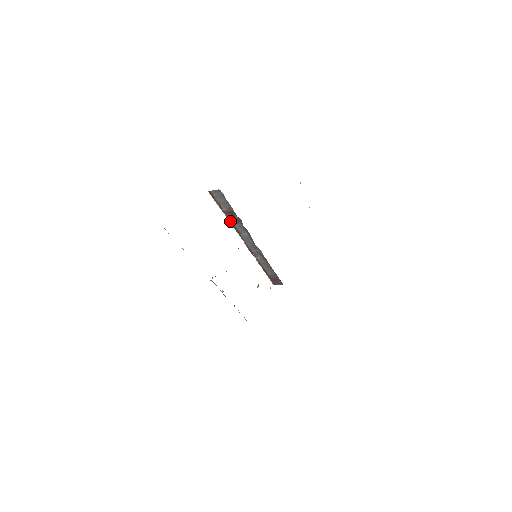
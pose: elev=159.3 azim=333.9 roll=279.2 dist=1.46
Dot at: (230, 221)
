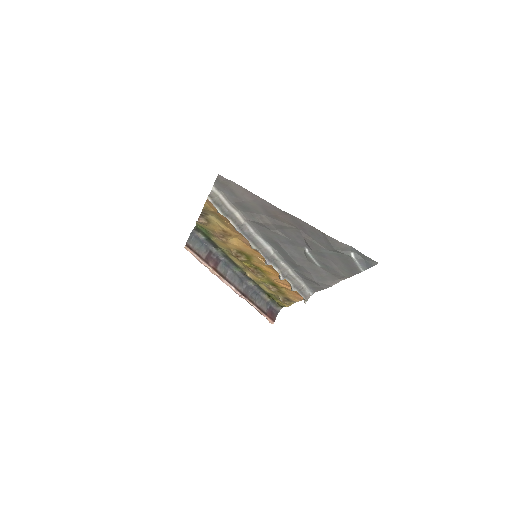
Dot at: (213, 269)
